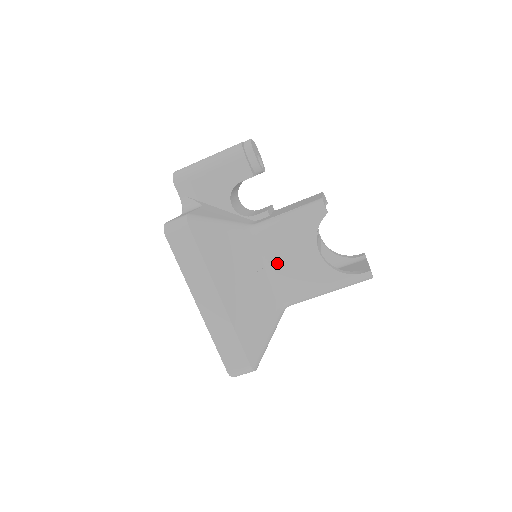
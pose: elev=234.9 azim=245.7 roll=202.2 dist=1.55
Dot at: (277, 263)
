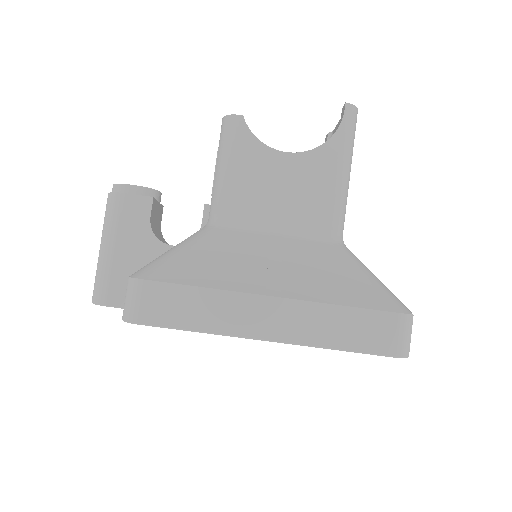
Dot at: (273, 215)
